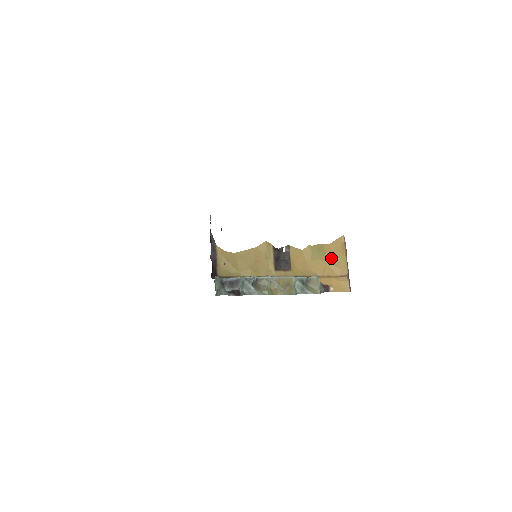
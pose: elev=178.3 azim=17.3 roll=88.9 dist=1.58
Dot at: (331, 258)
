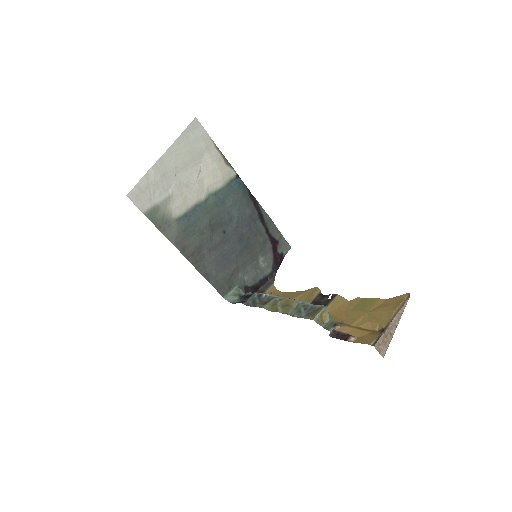
Dot at: (375, 311)
